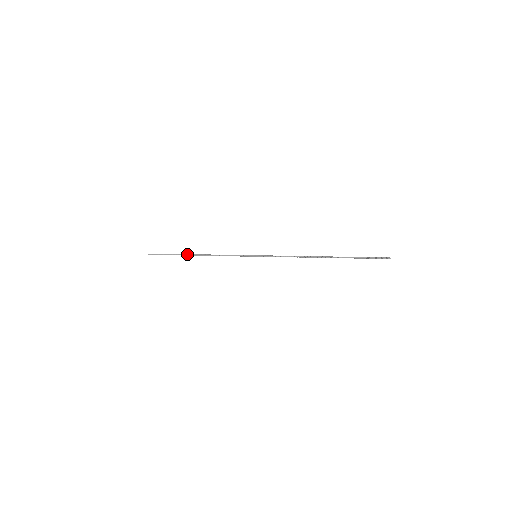
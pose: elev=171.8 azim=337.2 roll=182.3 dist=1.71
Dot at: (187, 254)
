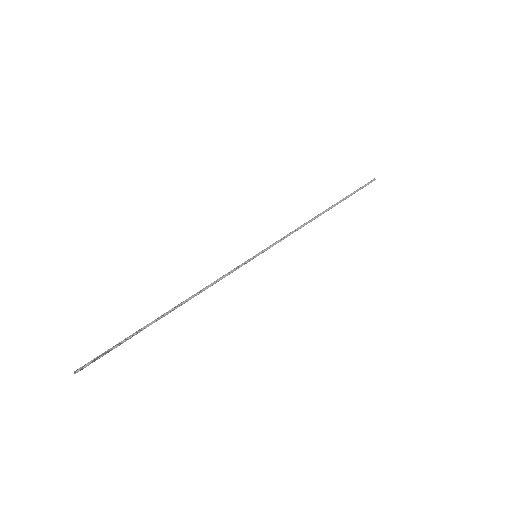
Dot at: (154, 320)
